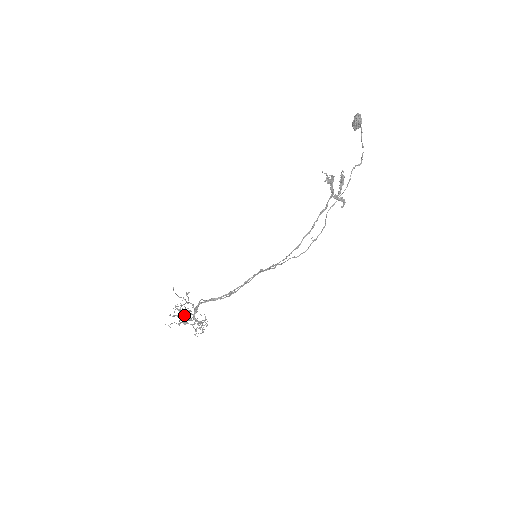
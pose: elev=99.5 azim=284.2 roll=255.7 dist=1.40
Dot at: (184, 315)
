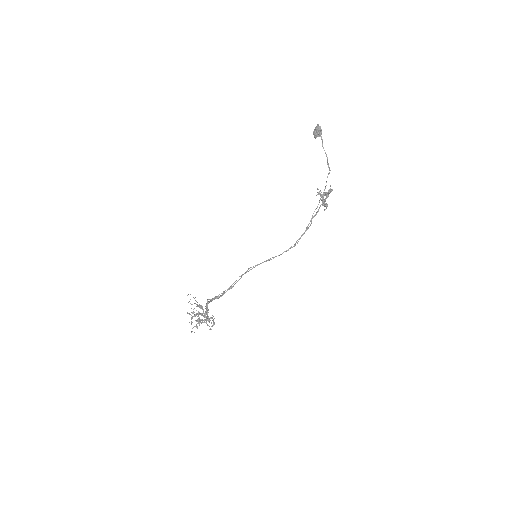
Dot at: (195, 316)
